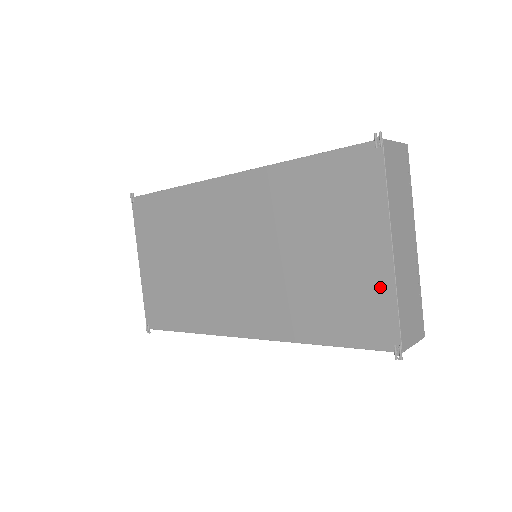
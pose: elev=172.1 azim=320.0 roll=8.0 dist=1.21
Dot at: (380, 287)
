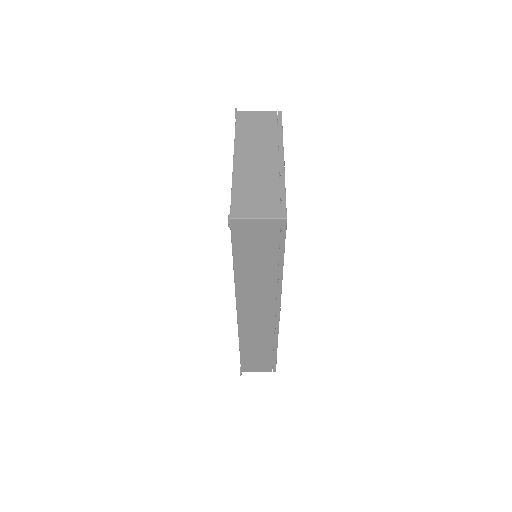
Dot at: occluded
